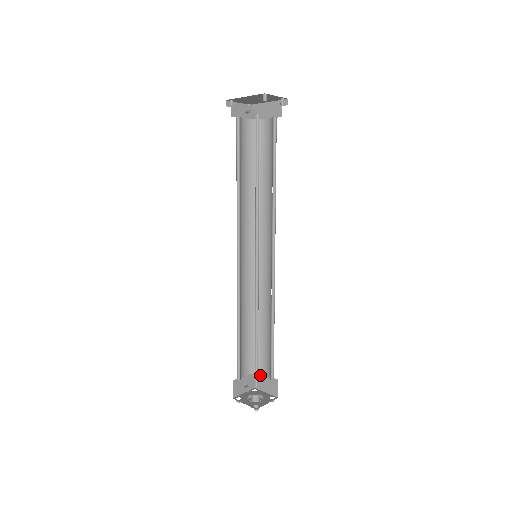
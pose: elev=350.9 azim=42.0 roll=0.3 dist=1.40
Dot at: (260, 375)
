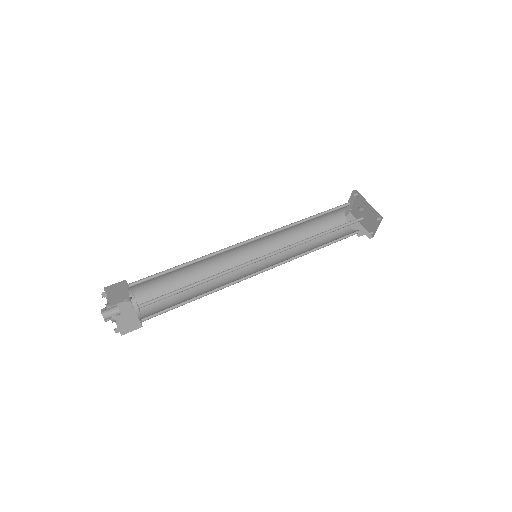
Dot at: (130, 307)
